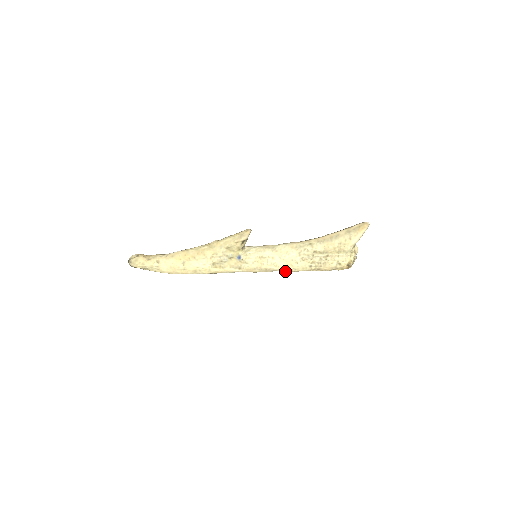
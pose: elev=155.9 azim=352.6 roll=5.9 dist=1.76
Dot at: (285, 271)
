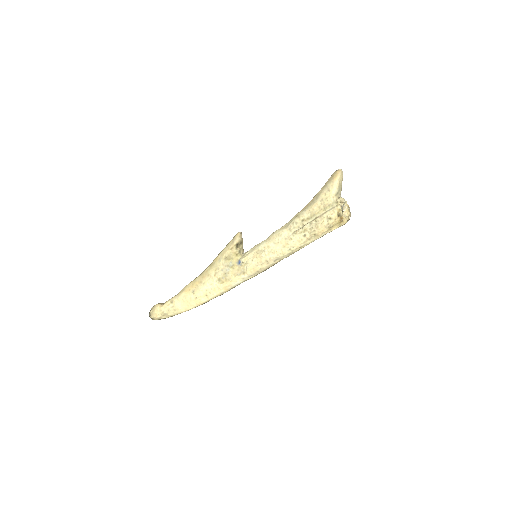
Dot at: (285, 254)
